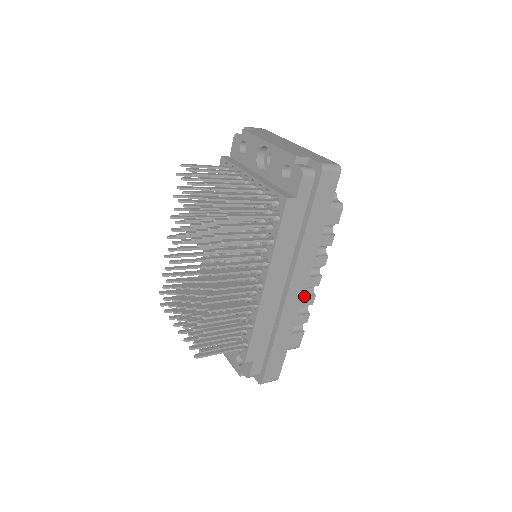
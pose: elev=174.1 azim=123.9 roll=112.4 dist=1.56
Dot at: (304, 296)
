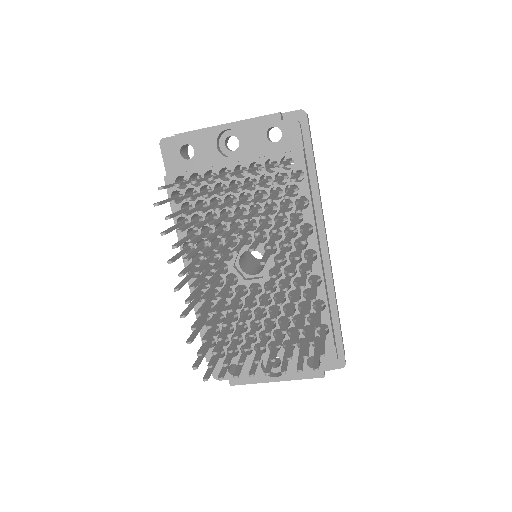
Dot at: occluded
